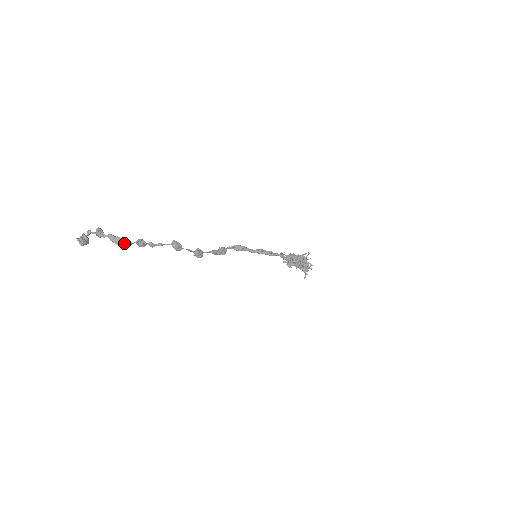
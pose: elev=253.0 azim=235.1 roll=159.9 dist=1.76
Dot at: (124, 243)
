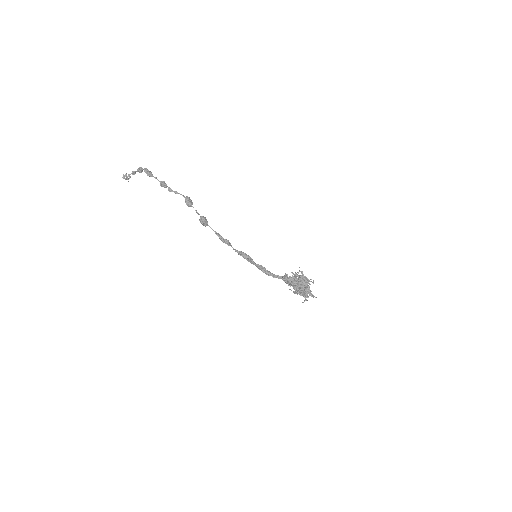
Dot at: (152, 175)
